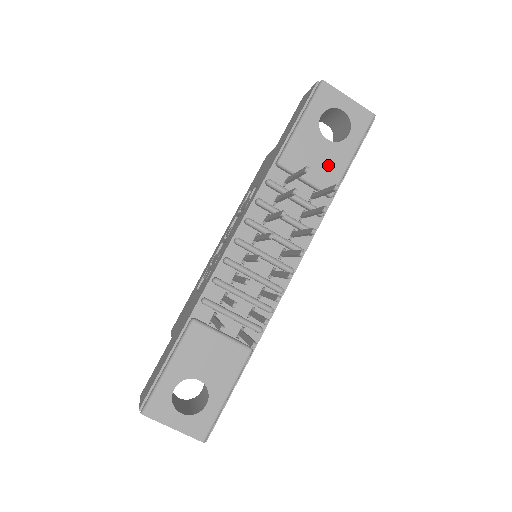
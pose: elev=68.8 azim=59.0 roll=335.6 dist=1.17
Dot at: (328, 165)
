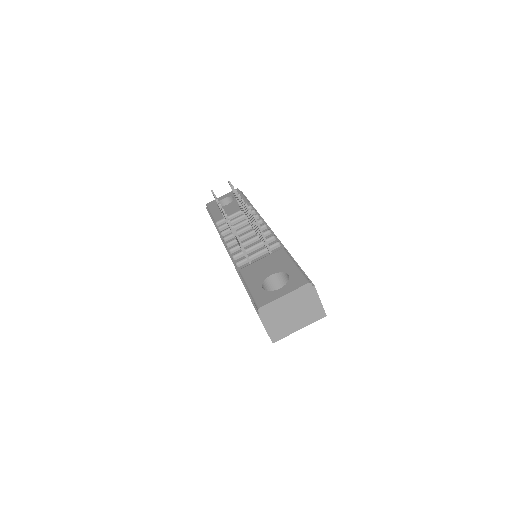
Dot at: (237, 206)
